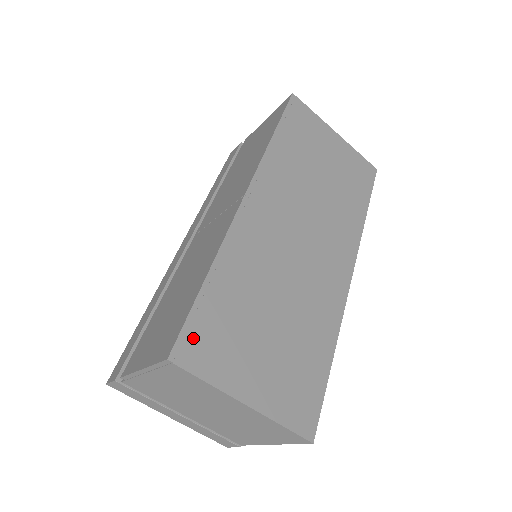
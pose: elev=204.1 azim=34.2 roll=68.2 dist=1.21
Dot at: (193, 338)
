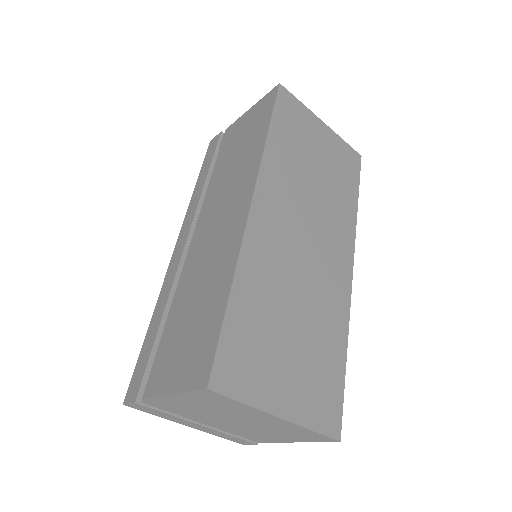
Dot at: (227, 362)
